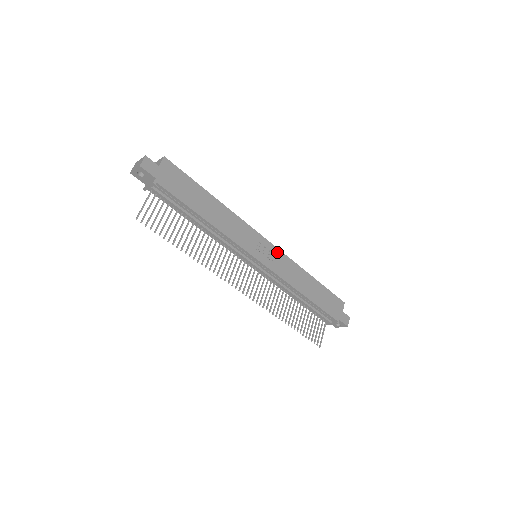
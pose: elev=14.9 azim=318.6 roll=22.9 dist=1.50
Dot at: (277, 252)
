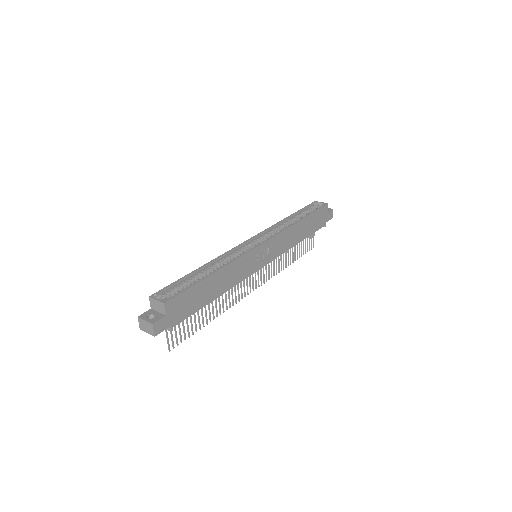
Dot at: (273, 241)
